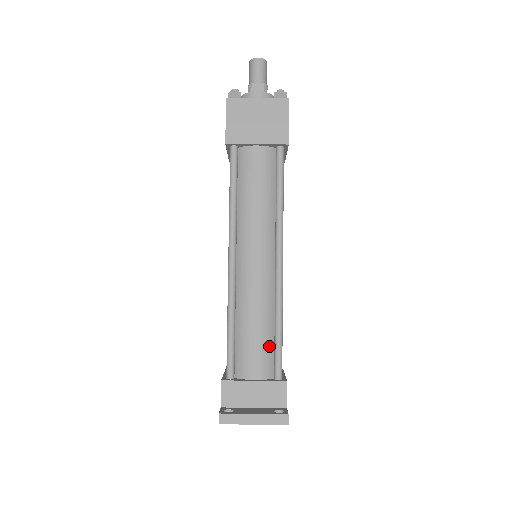
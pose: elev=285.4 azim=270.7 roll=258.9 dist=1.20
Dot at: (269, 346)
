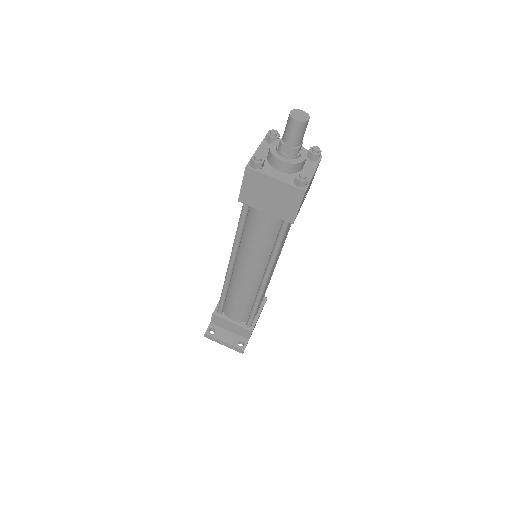
Dot at: (247, 311)
